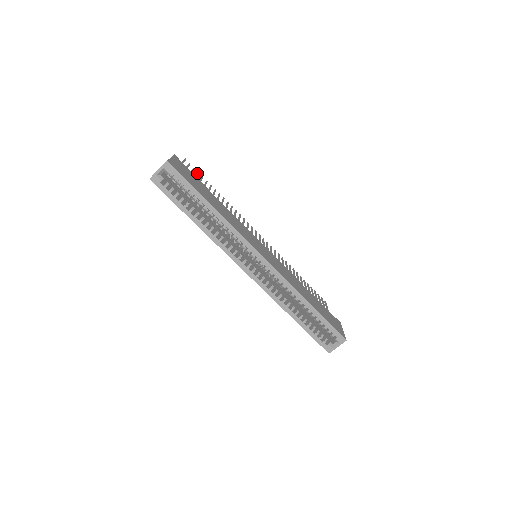
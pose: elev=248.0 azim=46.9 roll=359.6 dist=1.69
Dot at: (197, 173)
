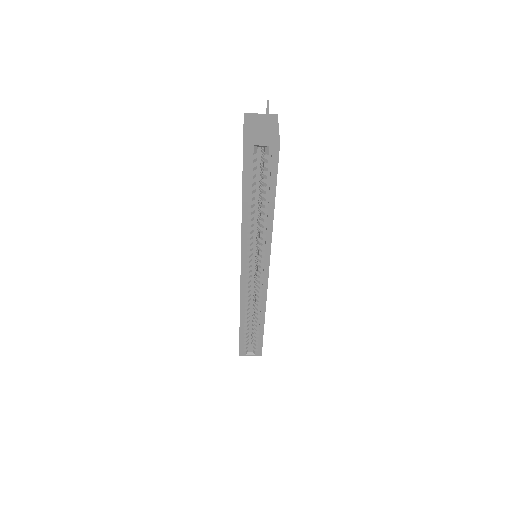
Dot at: occluded
